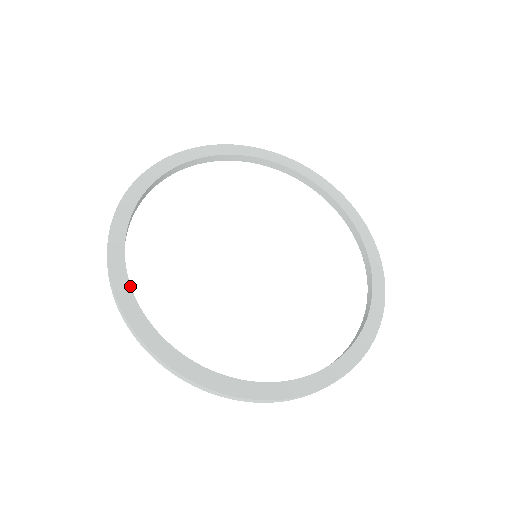
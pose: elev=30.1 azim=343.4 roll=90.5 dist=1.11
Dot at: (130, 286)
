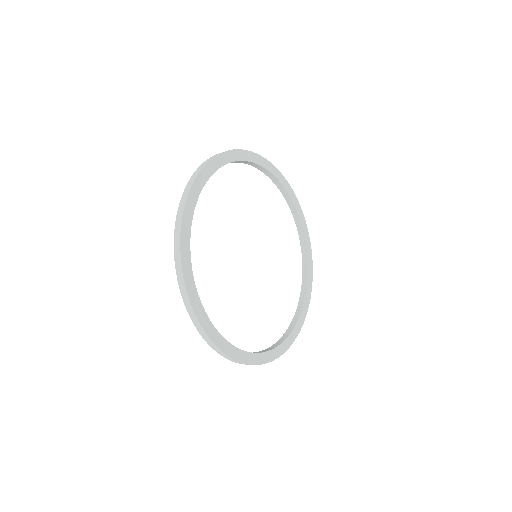
Dot at: (238, 349)
